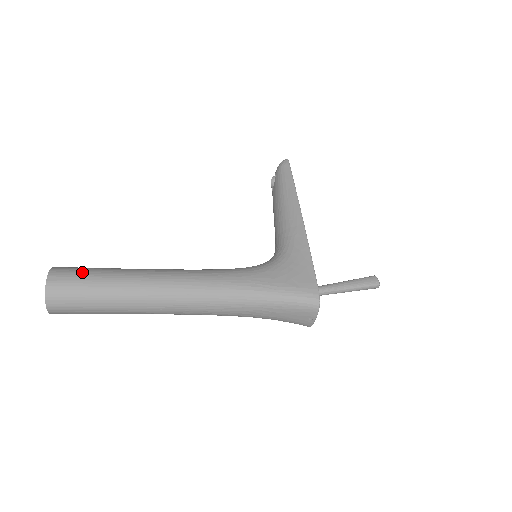
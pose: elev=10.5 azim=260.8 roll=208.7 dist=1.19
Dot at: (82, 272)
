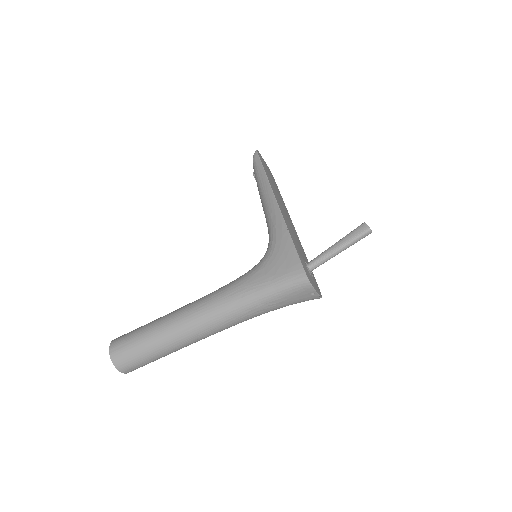
Dot at: (129, 336)
